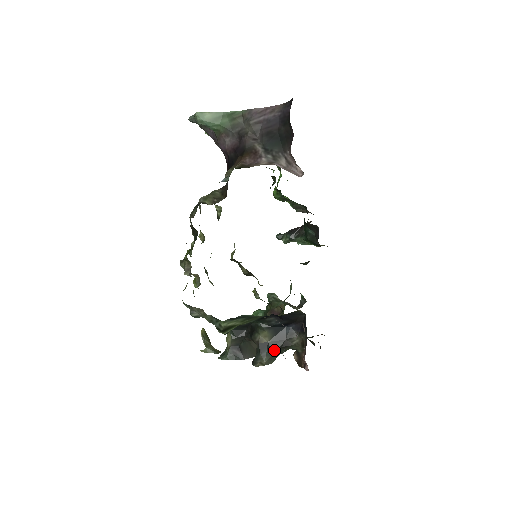
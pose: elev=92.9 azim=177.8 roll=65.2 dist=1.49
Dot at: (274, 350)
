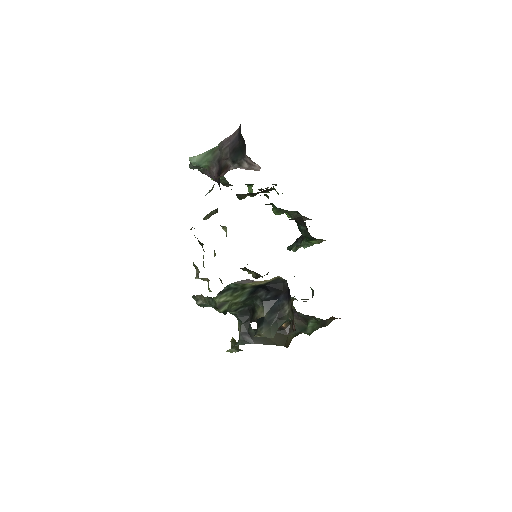
Dot at: (270, 323)
